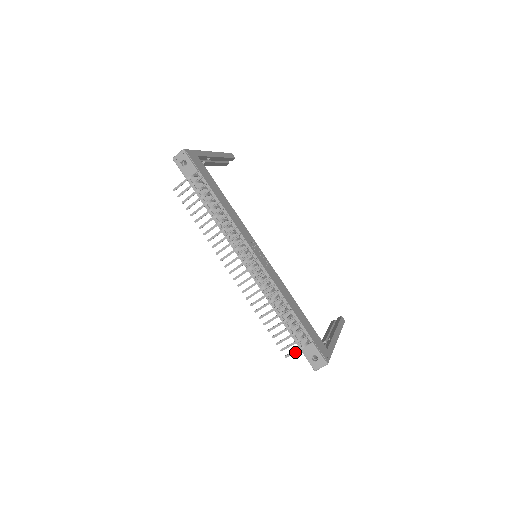
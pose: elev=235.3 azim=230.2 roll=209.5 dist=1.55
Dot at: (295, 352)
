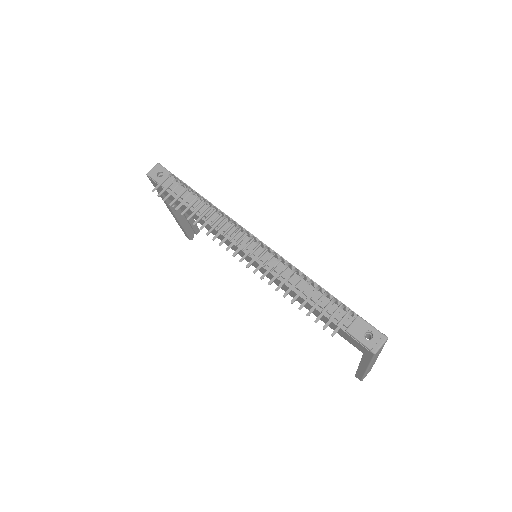
Dot at: (343, 323)
